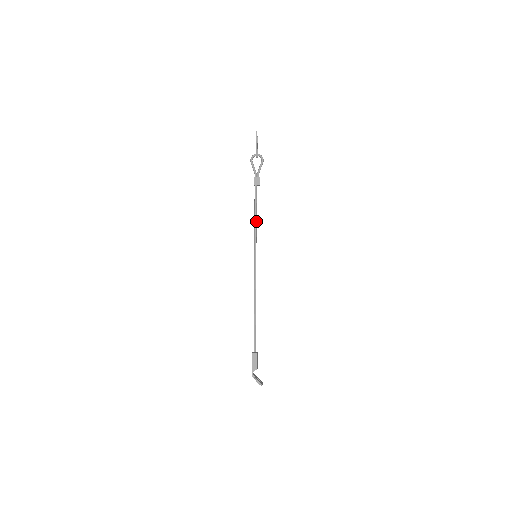
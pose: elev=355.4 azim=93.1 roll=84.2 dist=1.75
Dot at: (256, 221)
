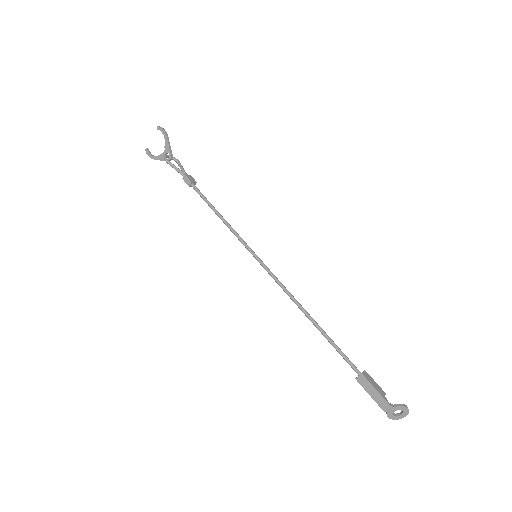
Dot at: (224, 219)
